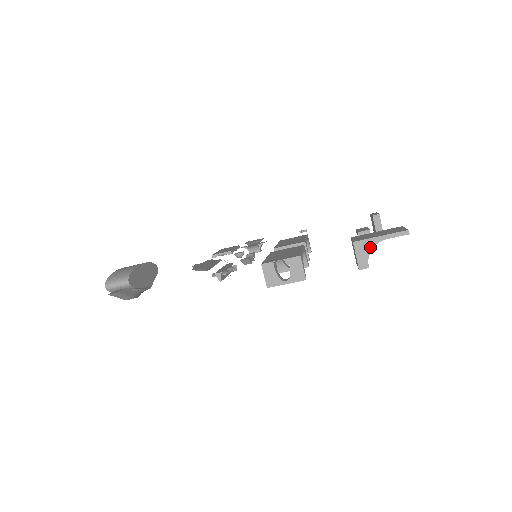
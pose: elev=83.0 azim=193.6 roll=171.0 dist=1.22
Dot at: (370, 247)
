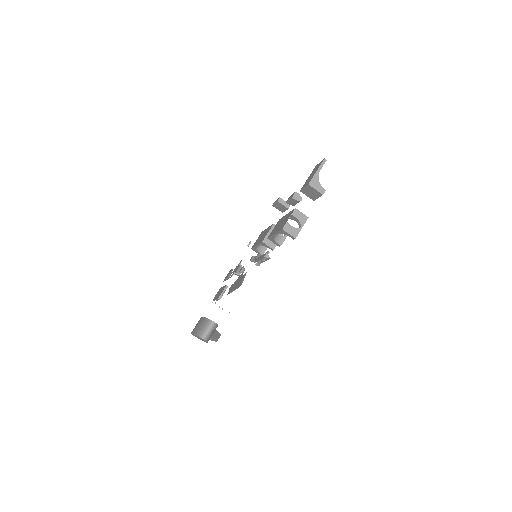
Dot at: (317, 180)
